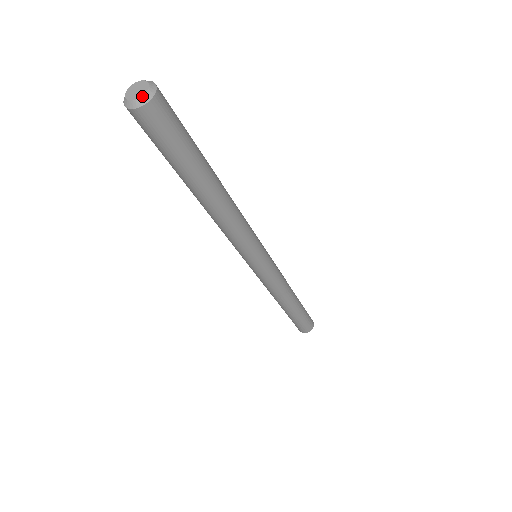
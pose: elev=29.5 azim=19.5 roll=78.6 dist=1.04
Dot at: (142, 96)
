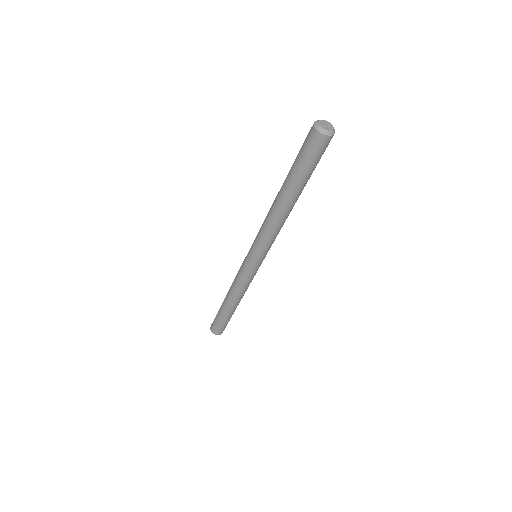
Dot at: (327, 130)
